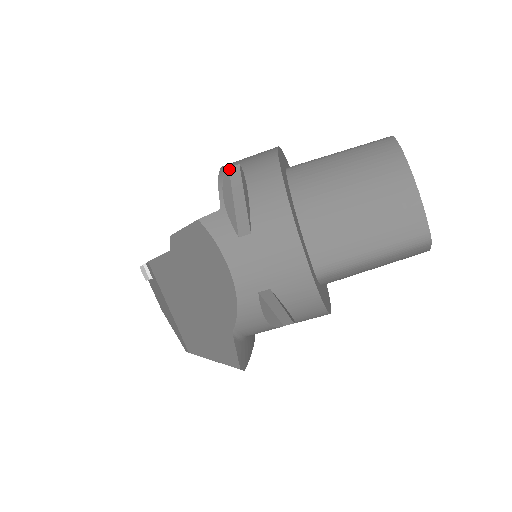
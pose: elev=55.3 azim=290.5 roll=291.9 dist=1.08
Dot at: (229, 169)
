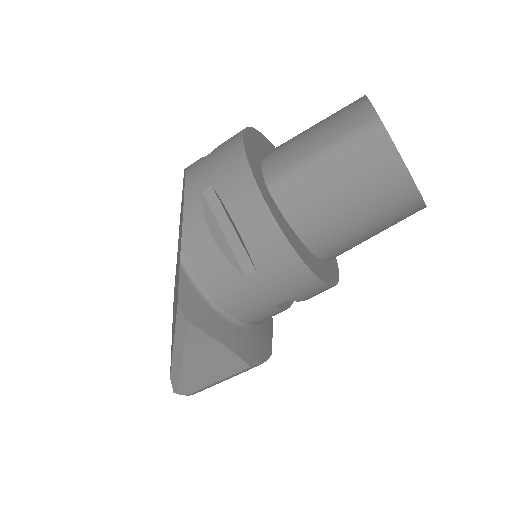
Dot at: occluded
